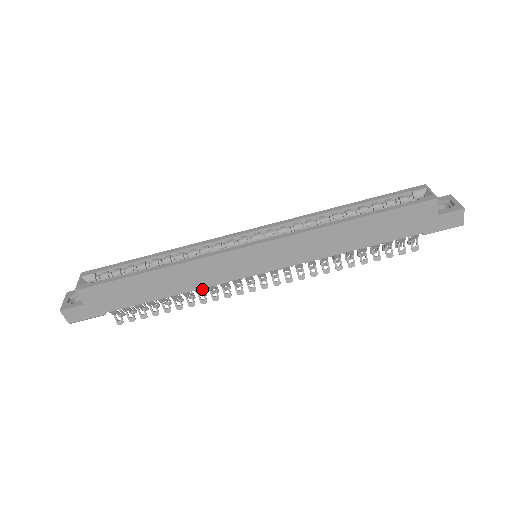
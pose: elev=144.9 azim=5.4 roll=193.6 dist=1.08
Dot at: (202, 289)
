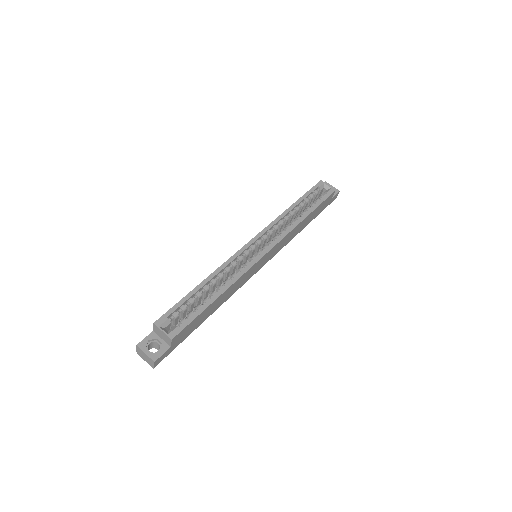
Dot at: occluded
